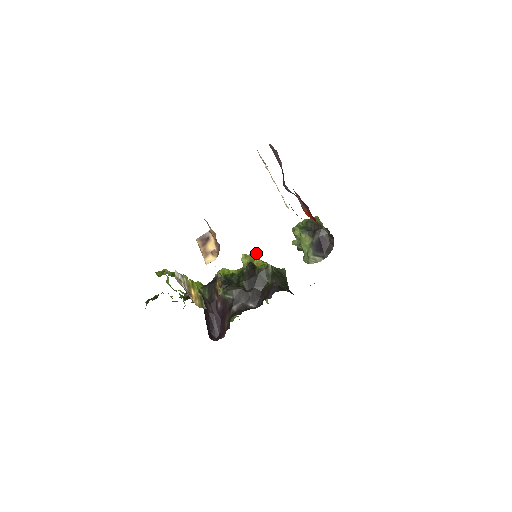
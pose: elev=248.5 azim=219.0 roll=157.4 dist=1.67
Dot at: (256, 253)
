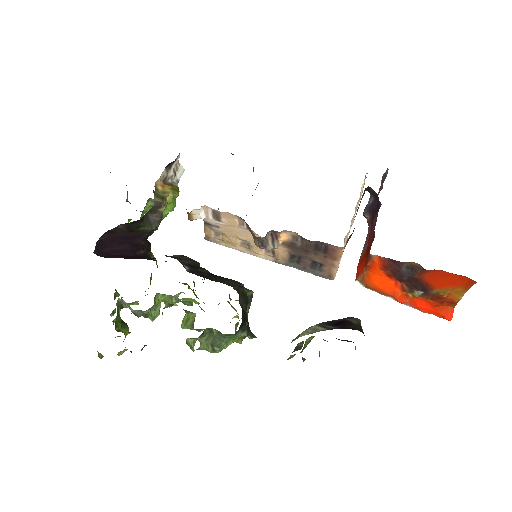
Dot at: occluded
